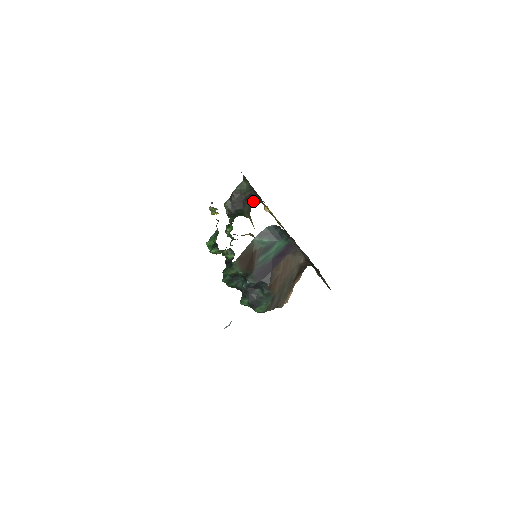
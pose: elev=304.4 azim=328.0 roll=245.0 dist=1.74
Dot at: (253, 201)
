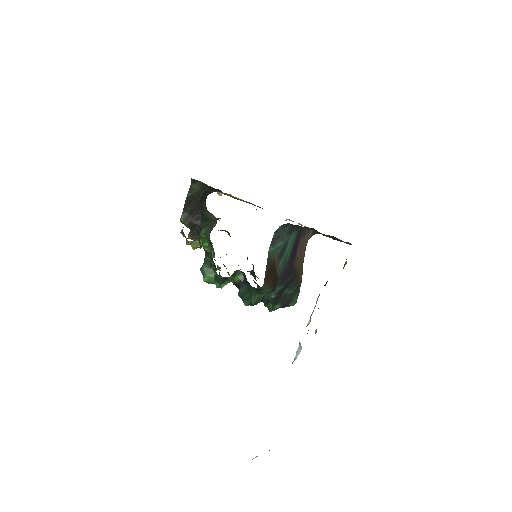
Dot at: (206, 196)
